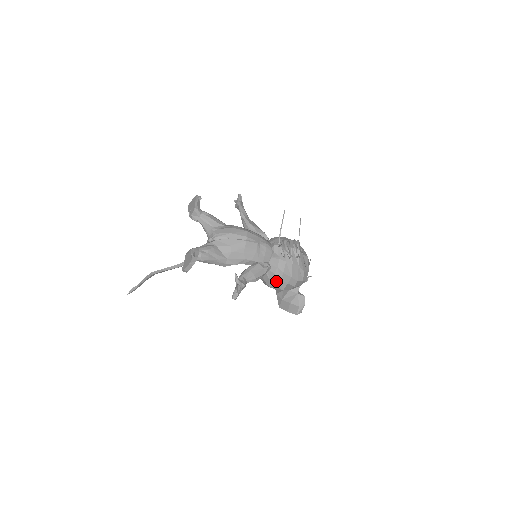
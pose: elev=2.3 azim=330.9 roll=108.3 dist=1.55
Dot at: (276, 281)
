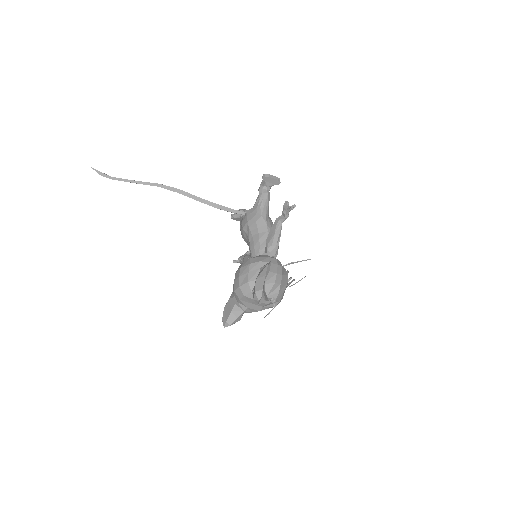
Dot at: (273, 262)
